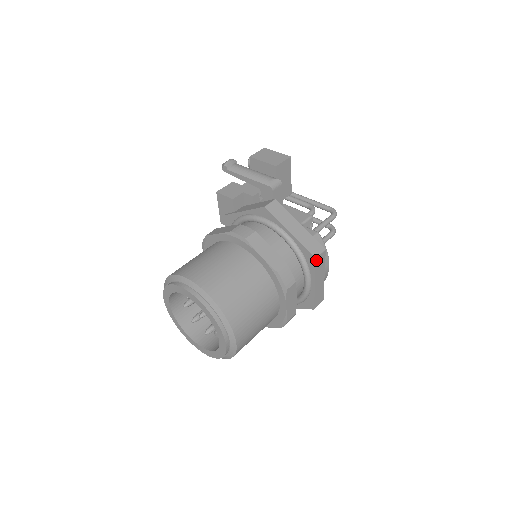
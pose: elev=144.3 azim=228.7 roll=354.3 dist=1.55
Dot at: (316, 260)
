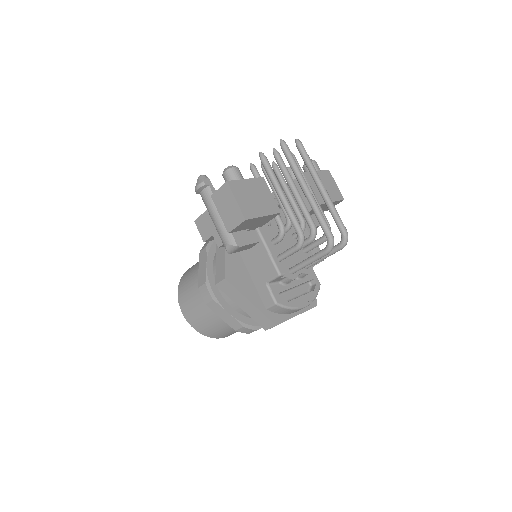
Dot at: occluded
